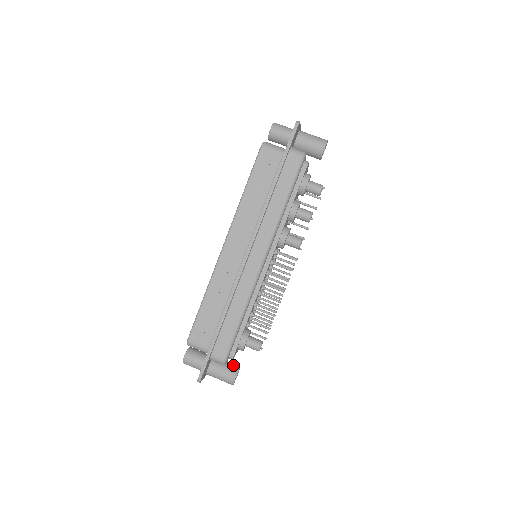
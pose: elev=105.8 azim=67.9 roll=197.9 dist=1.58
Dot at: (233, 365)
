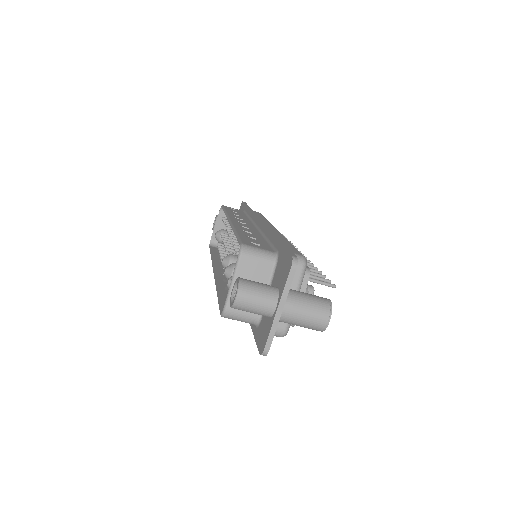
Dot at: occluded
